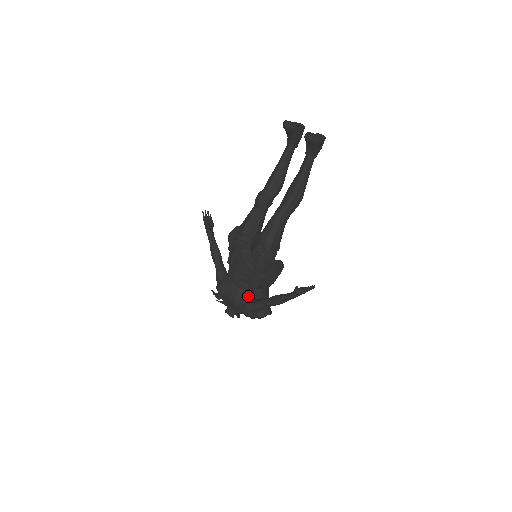
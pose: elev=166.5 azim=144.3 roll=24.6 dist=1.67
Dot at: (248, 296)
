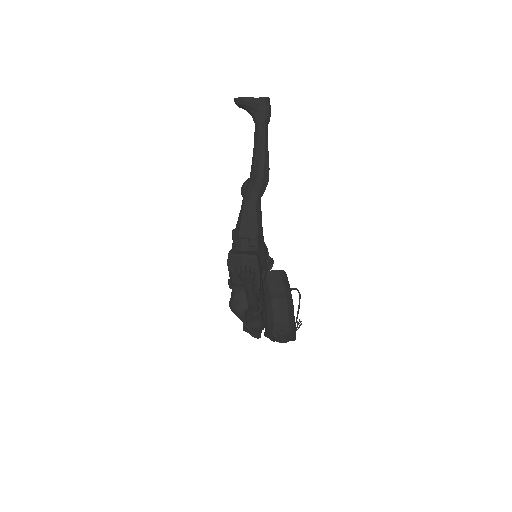
Dot at: (244, 301)
